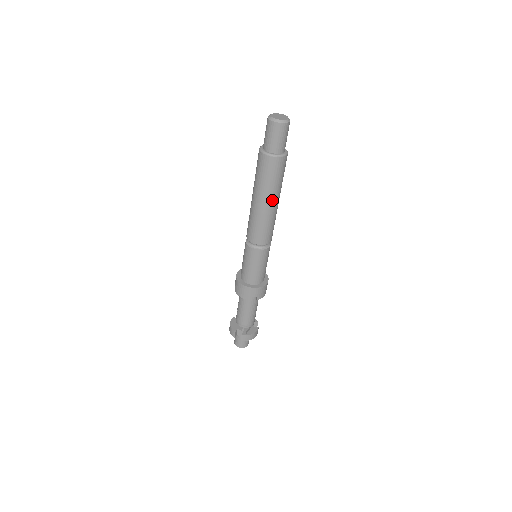
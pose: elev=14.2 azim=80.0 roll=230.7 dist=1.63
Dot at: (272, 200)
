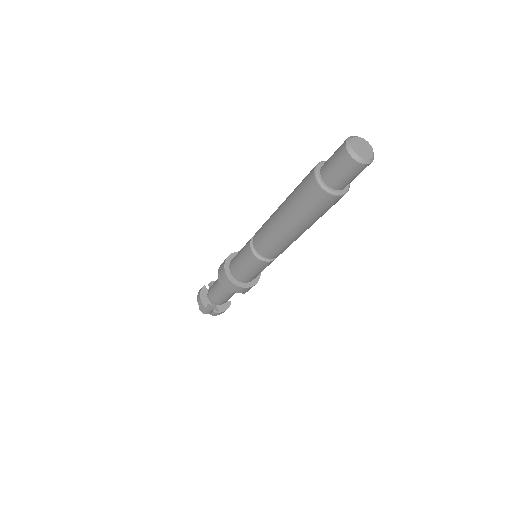
Dot at: (306, 228)
